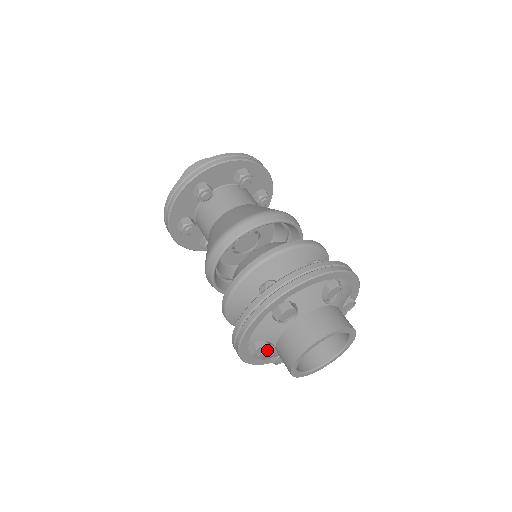
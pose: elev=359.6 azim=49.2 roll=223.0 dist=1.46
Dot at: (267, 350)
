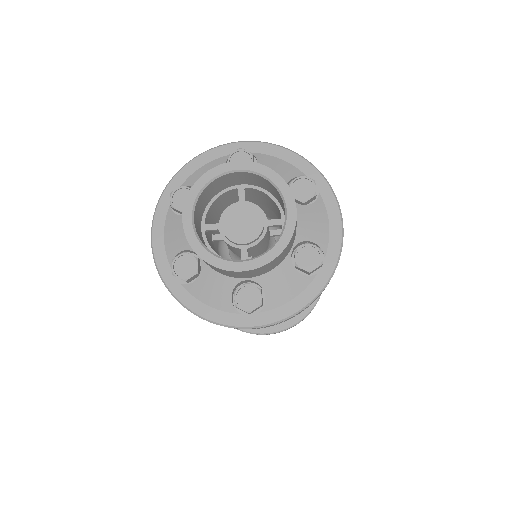
Dot at: (196, 268)
